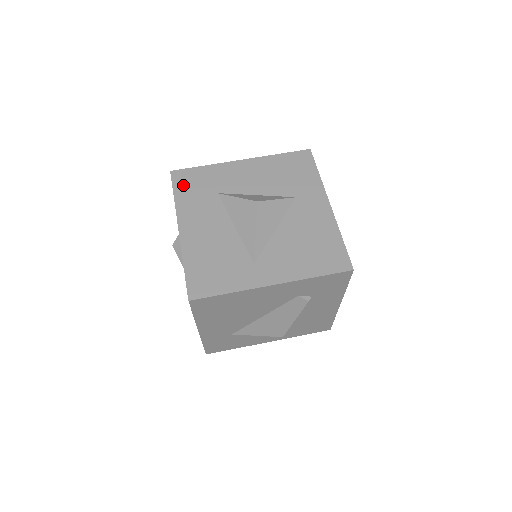
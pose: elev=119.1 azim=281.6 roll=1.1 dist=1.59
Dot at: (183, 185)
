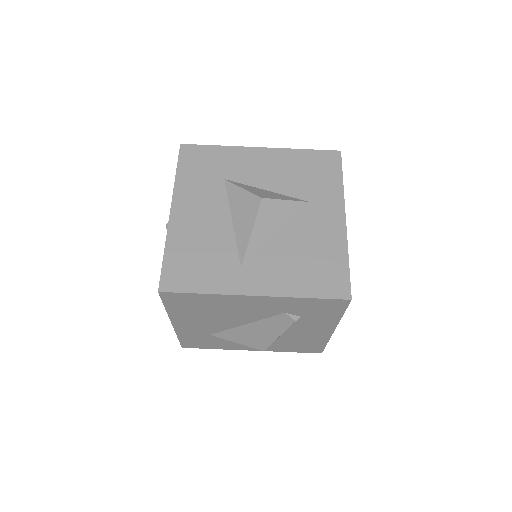
Dot at: (189, 162)
